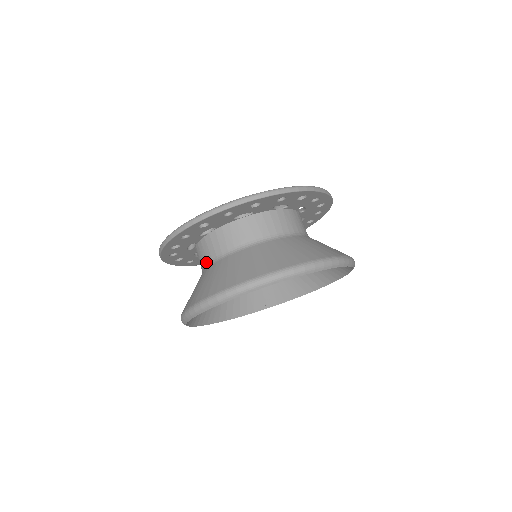
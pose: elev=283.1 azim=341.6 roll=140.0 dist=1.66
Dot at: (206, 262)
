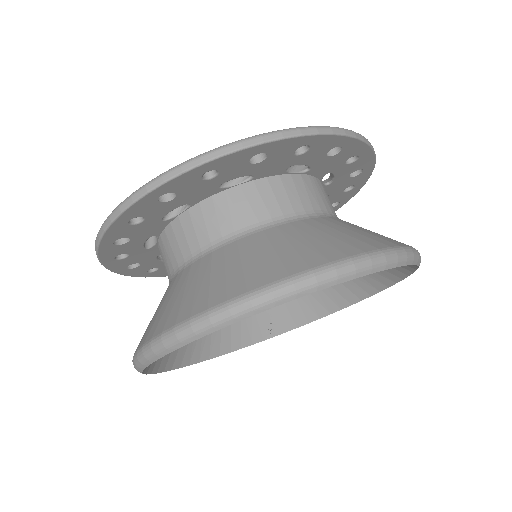
Dot at: (174, 265)
